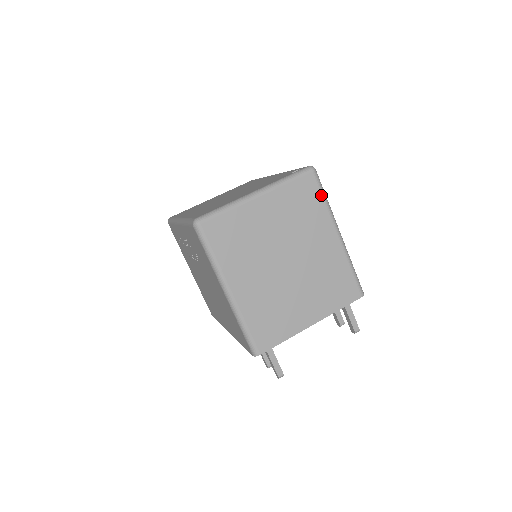
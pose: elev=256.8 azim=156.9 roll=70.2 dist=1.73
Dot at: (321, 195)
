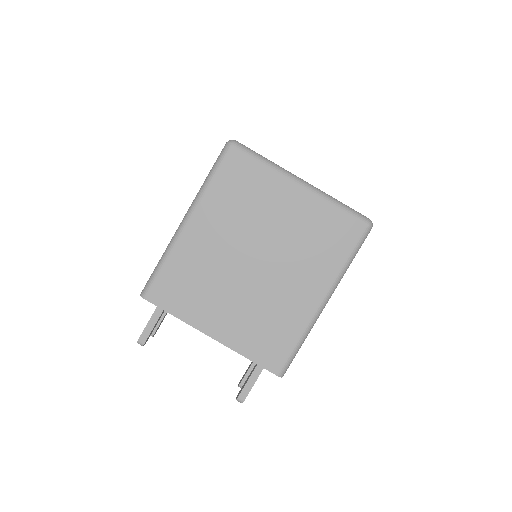
Dot at: (350, 251)
